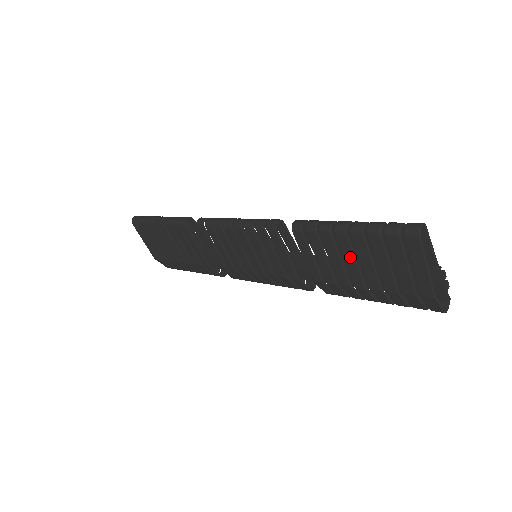
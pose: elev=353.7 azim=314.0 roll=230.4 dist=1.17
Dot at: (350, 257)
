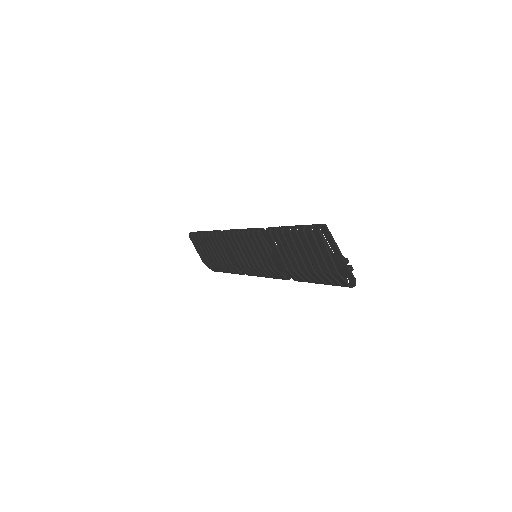
Dot at: (295, 249)
